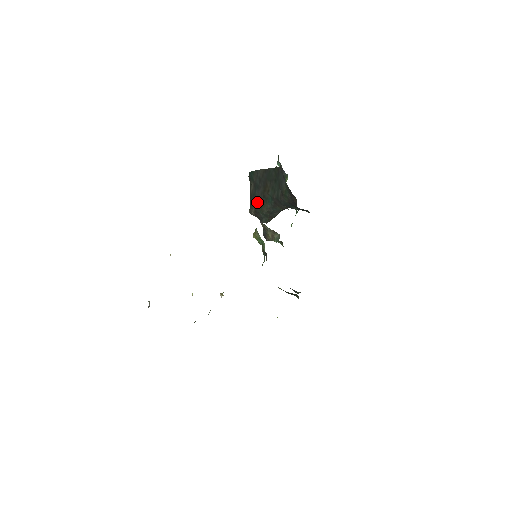
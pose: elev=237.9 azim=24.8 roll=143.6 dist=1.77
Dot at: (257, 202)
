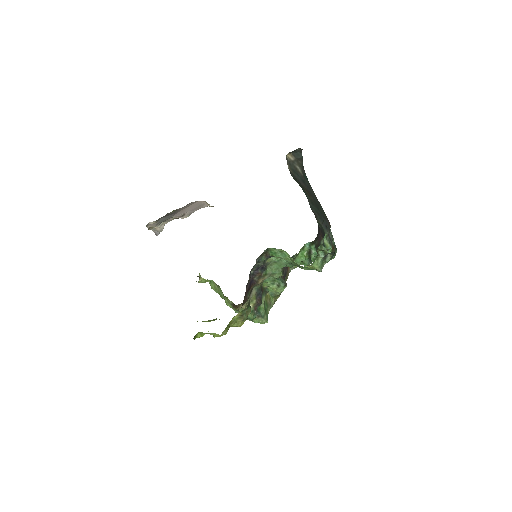
Dot at: (295, 178)
